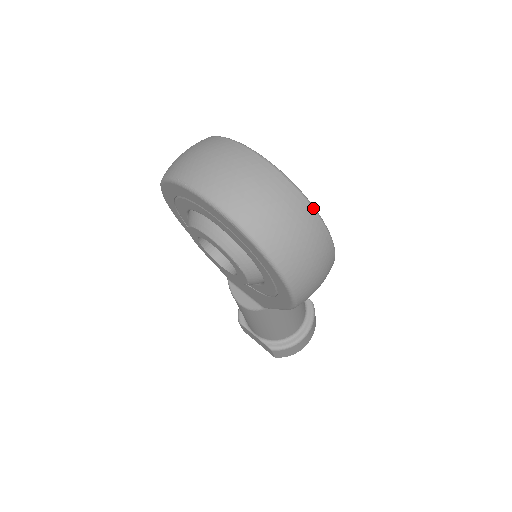
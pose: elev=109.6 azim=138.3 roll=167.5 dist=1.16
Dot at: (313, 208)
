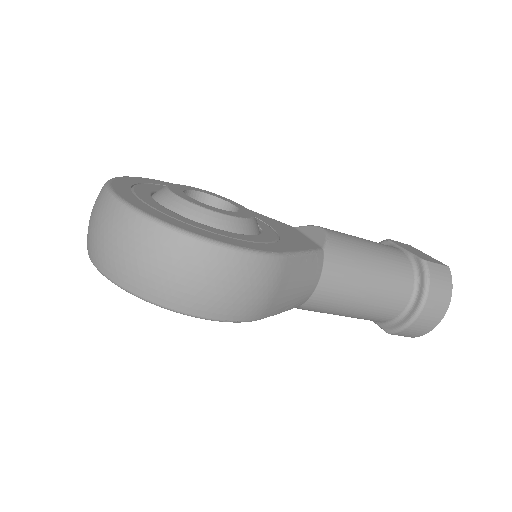
Dot at: (158, 224)
